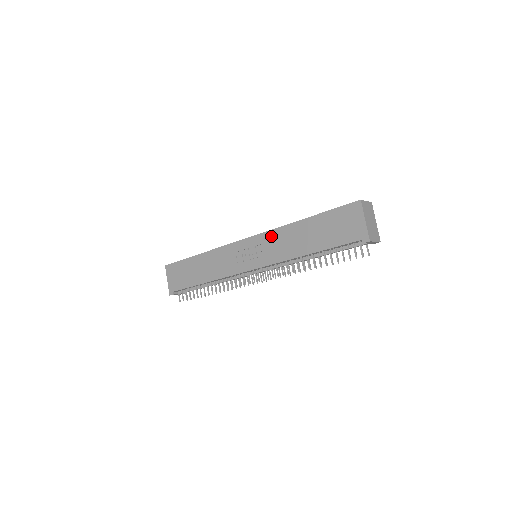
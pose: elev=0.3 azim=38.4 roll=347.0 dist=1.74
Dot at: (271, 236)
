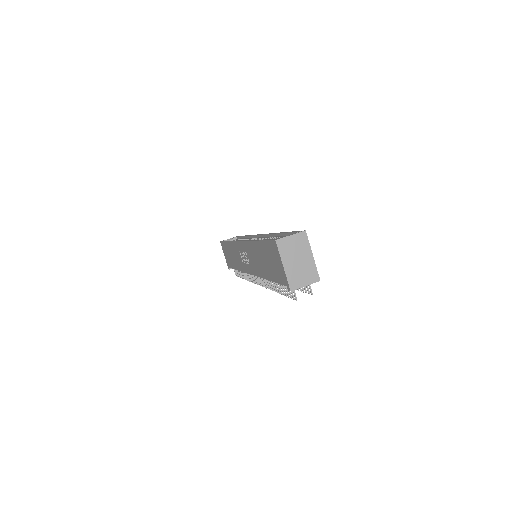
Dot at: (248, 247)
